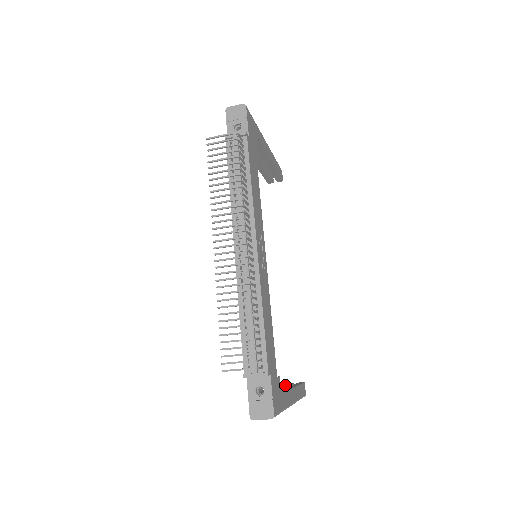
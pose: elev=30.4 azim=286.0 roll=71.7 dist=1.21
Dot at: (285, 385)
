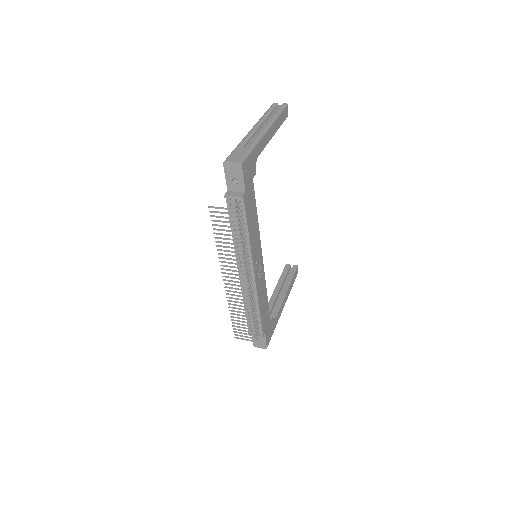
Dot at: (282, 277)
